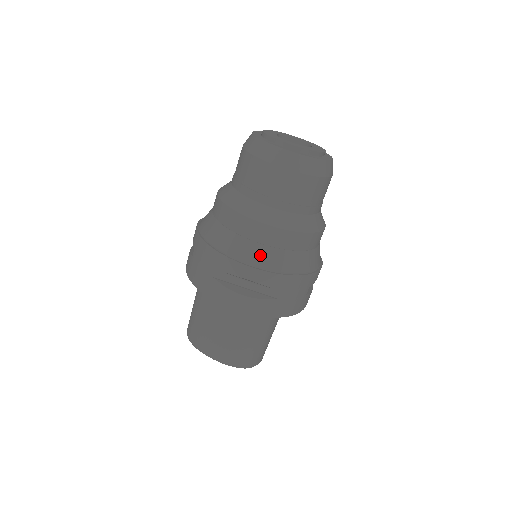
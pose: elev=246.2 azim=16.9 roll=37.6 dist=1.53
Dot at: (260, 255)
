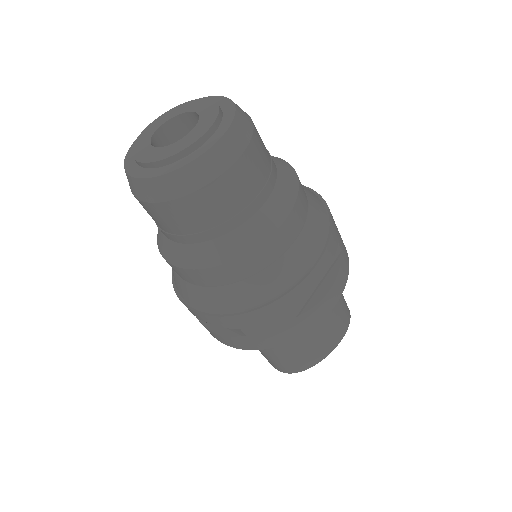
Dot at: (306, 248)
